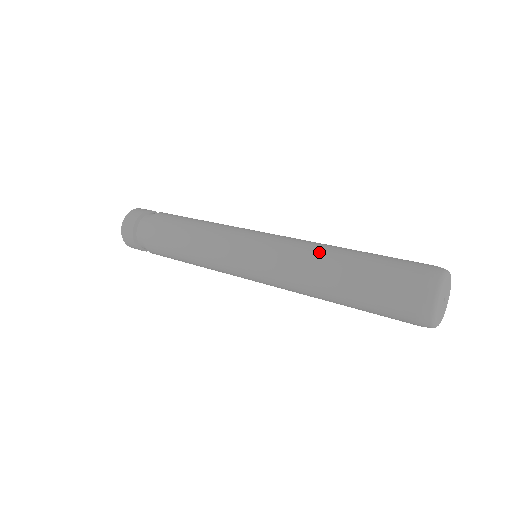
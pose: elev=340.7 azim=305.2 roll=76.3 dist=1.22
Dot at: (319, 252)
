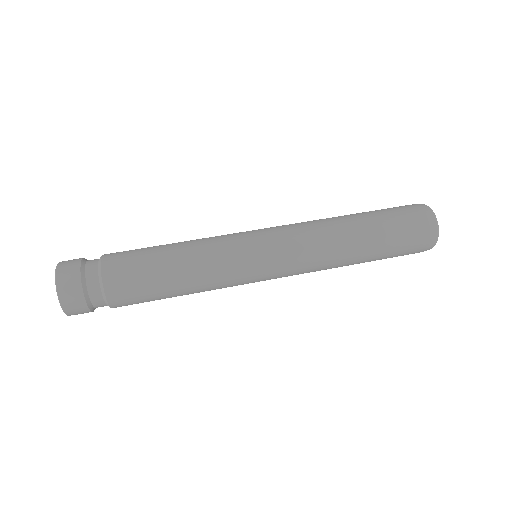
Dot at: (339, 240)
